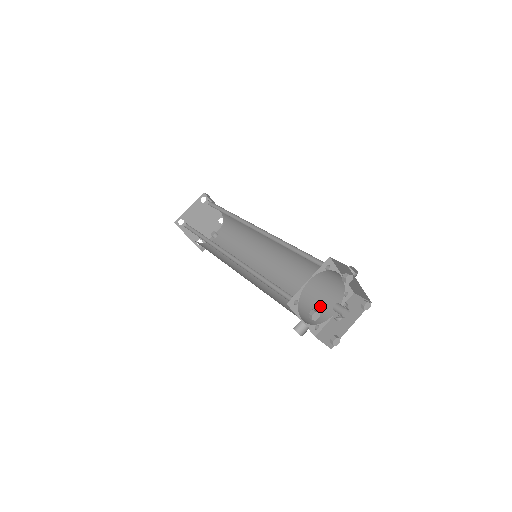
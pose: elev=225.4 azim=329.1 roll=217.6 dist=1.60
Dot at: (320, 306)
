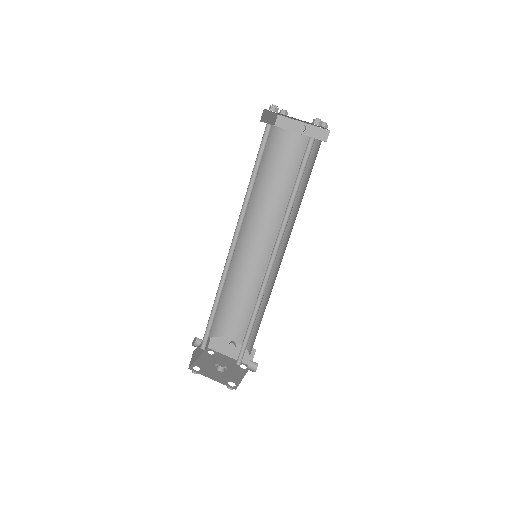
Dot at: (237, 326)
